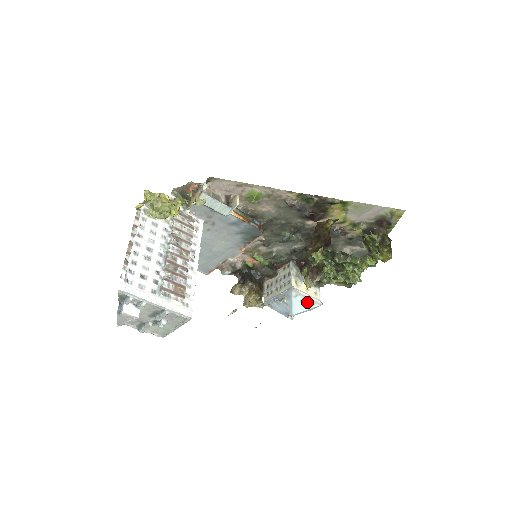
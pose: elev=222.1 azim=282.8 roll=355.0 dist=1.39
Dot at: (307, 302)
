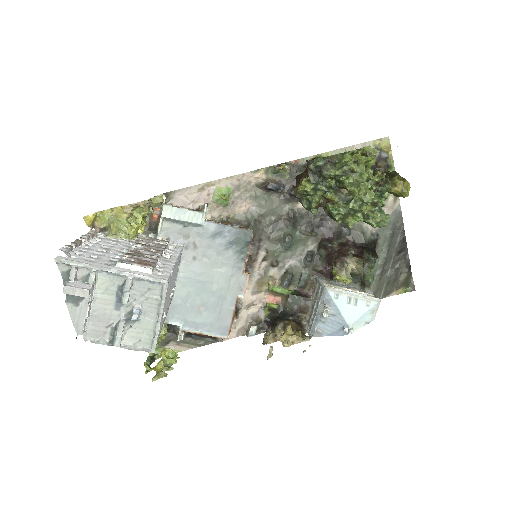
Dot at: (357, 302)
